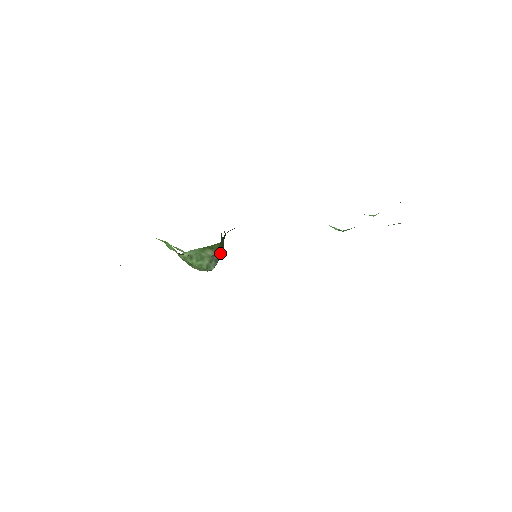
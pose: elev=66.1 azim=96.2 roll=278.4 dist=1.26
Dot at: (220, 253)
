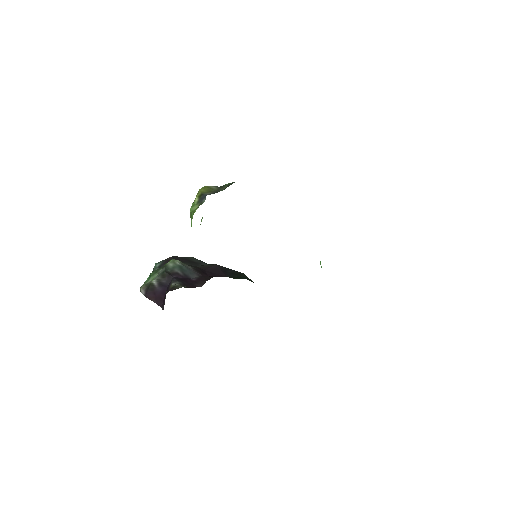
Dot at: occluded
